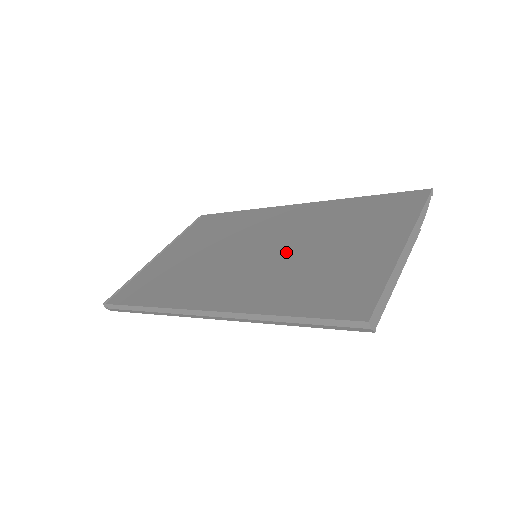
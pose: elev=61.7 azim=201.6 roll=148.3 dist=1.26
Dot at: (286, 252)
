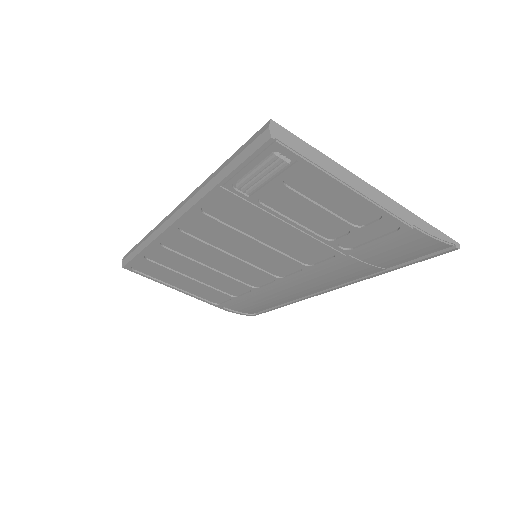
Dot at: occluded
